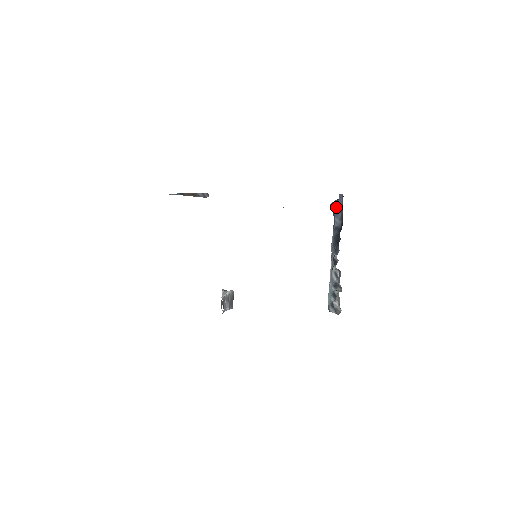
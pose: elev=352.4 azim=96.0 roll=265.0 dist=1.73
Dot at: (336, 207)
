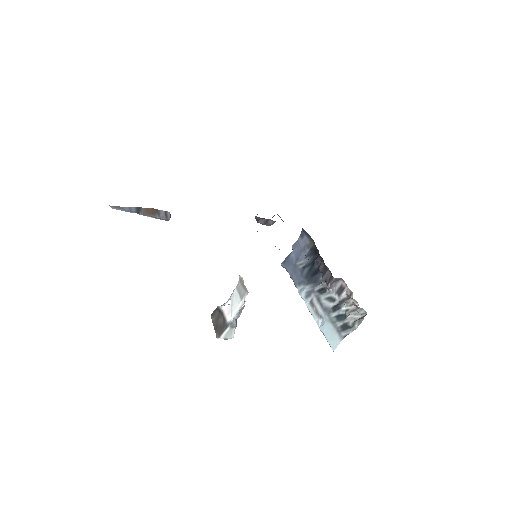
Dot at: (293, 256)
